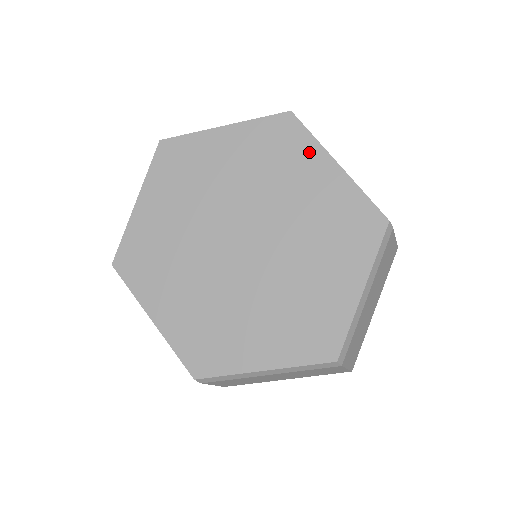
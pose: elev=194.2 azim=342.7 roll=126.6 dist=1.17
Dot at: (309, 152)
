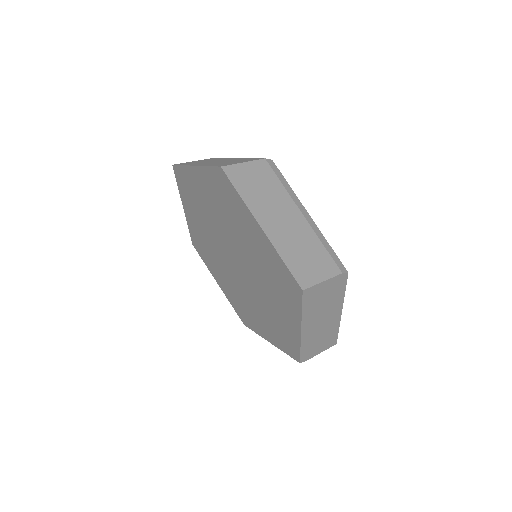
Dot at: (293, 308)
